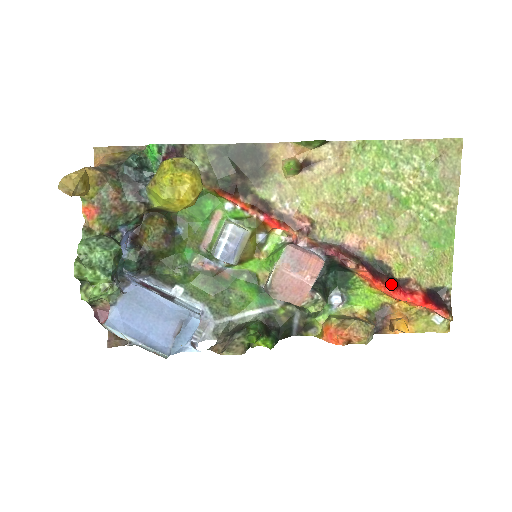
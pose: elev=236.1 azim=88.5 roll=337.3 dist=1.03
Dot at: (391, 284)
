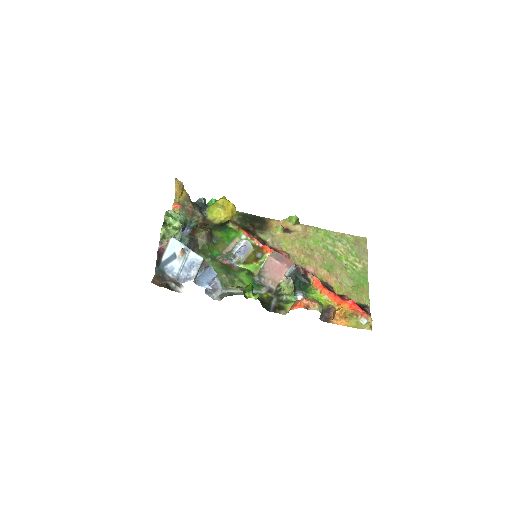
Dot at: (333, 292)
